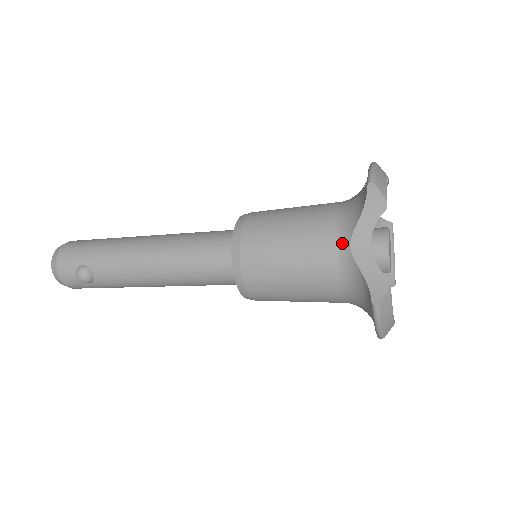
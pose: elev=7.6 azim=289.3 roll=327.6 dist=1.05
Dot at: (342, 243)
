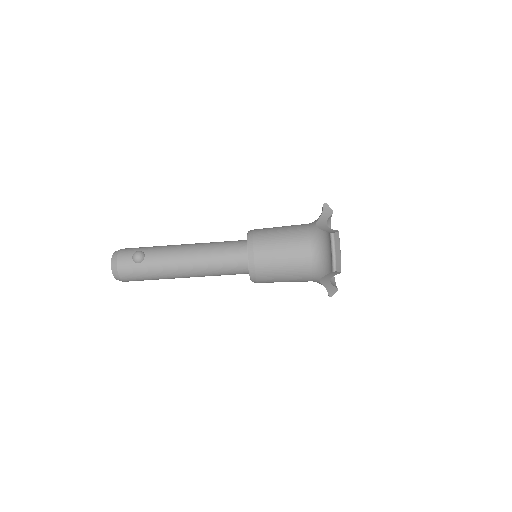
Dot at: (311, 226)
